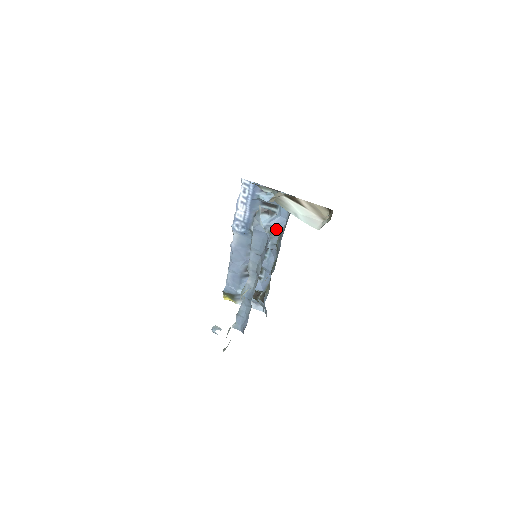
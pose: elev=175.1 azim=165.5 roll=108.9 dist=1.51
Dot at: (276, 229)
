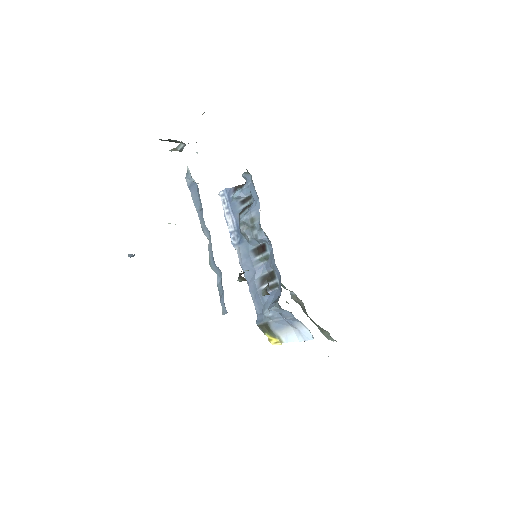
Dot at: (254, 214)
